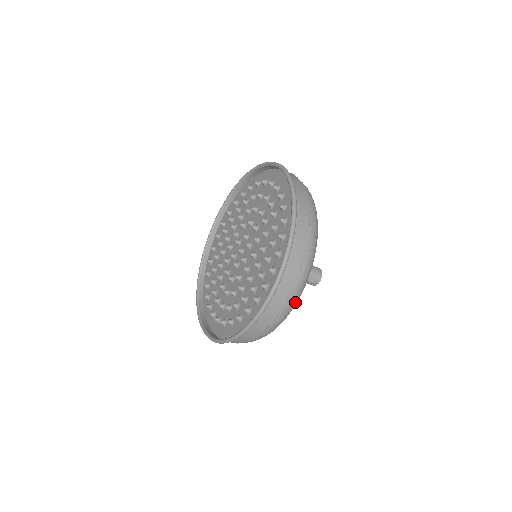
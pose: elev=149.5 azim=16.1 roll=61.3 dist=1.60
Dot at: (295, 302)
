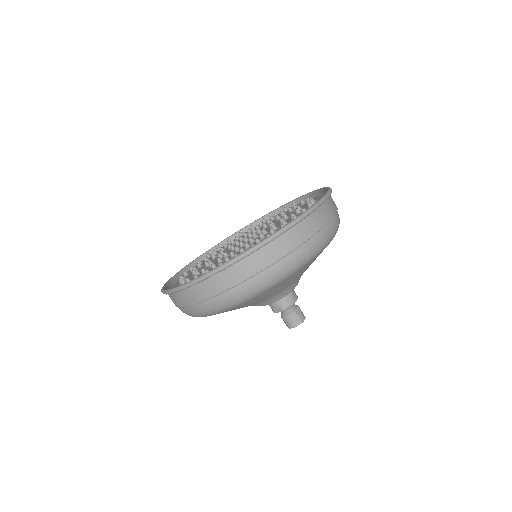
Dot at: (331, 235)
